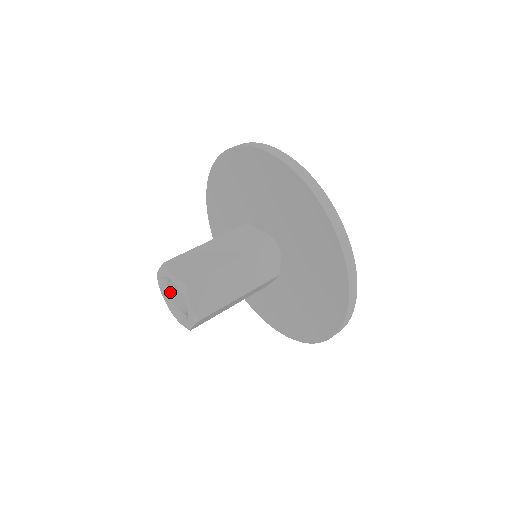
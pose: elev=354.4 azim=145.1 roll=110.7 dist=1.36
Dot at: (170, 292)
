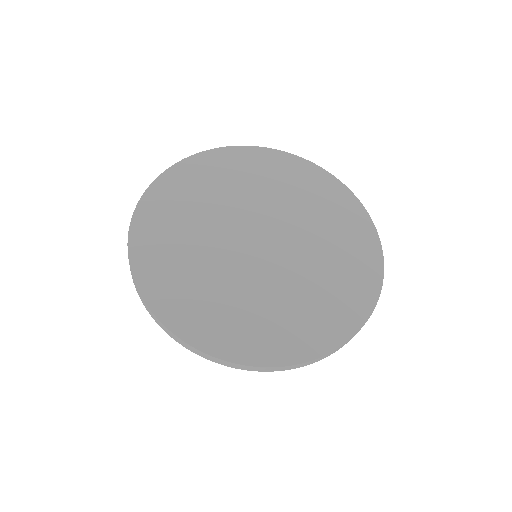
Dot at: occluded
